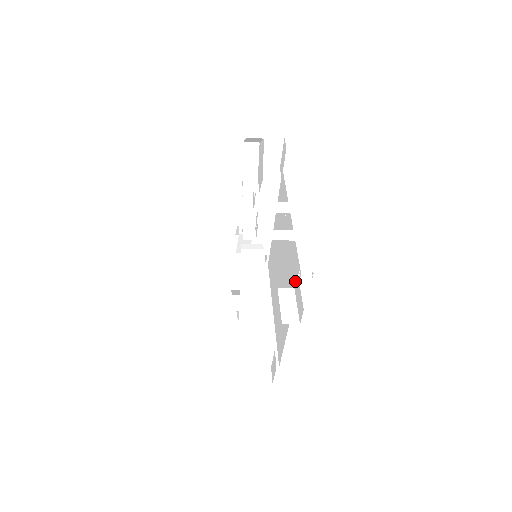
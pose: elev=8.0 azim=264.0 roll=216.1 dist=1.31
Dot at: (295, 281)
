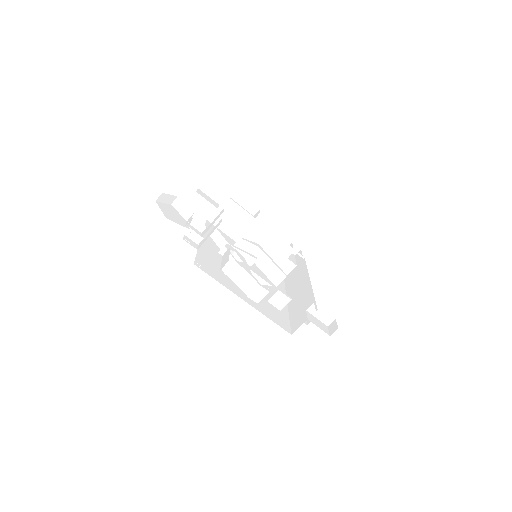
Dot at: occluded
